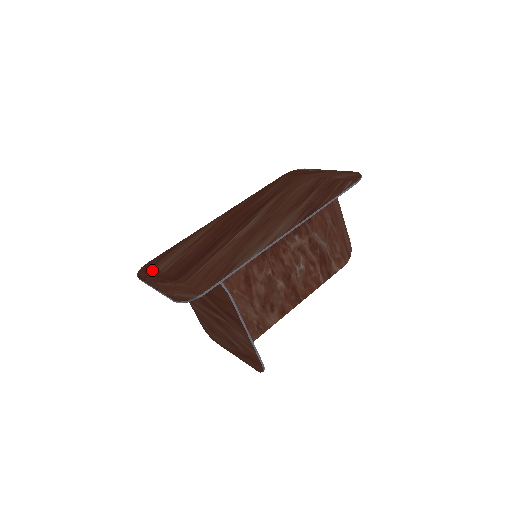
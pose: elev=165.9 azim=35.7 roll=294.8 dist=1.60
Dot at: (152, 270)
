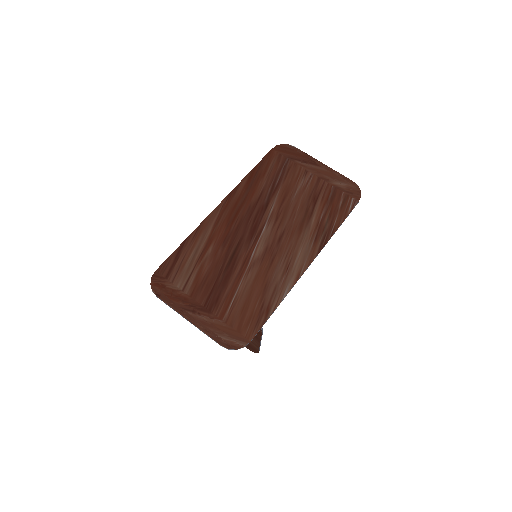
Dot at: (170, 287)
